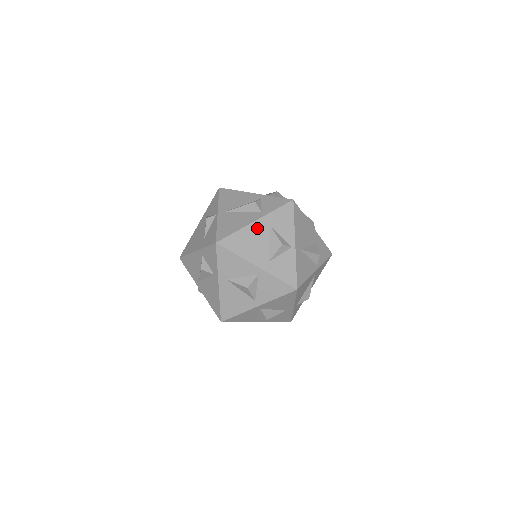
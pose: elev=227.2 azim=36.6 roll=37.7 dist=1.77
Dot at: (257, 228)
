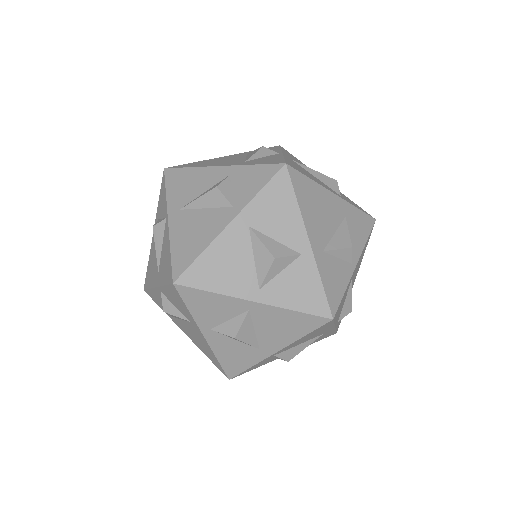
Dot at: (333, 203)
